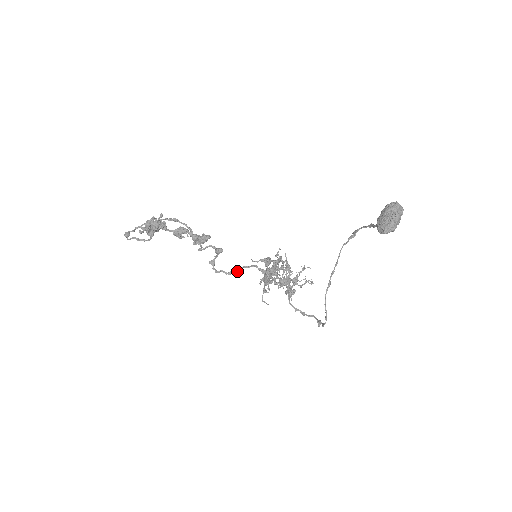
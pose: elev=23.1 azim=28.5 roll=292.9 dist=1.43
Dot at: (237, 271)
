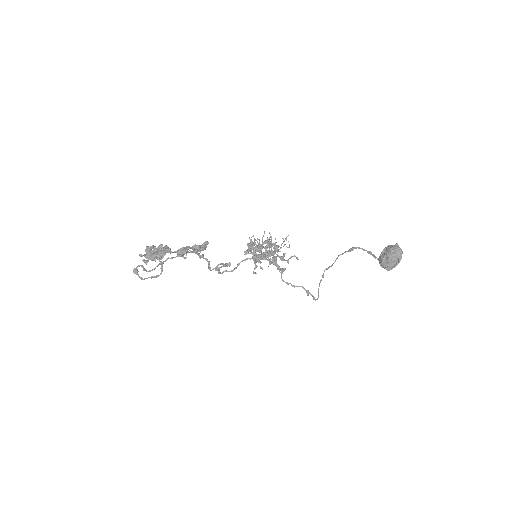
Dot at: (237, 266)
